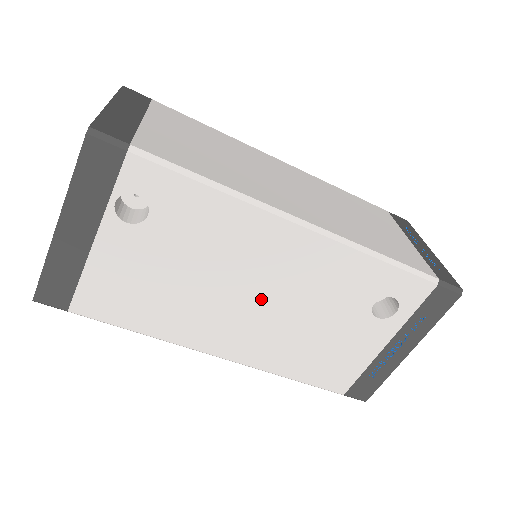
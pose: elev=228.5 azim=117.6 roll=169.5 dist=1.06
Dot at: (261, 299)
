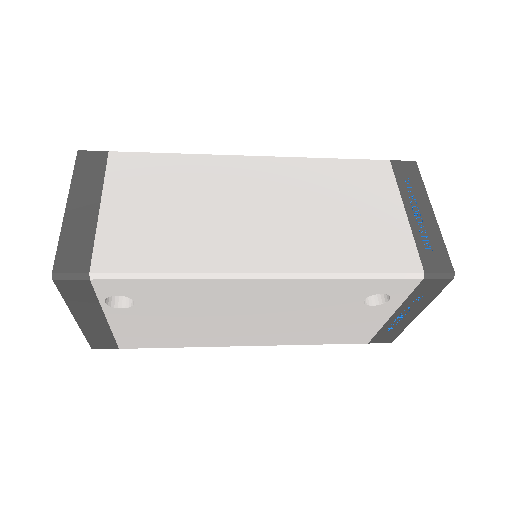
Dot at: (259, 317)
